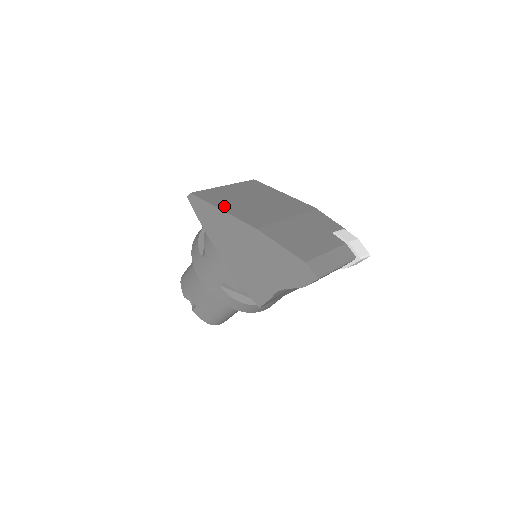
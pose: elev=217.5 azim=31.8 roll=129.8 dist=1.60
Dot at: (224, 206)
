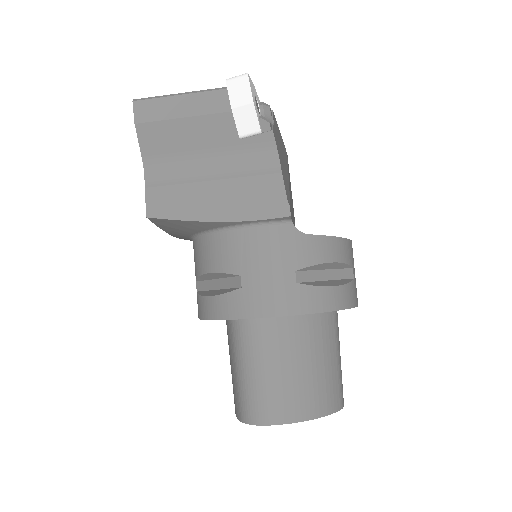
Dot at: occluded
